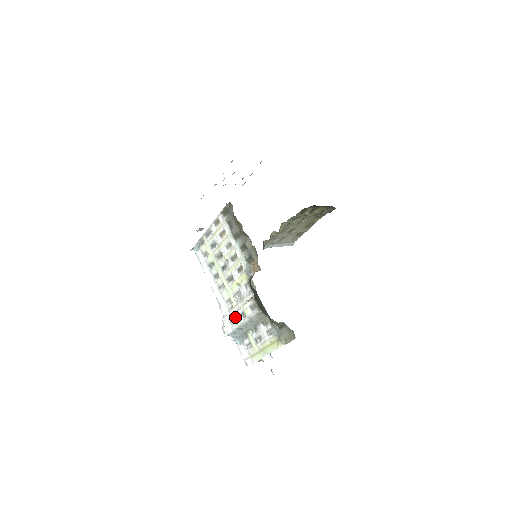
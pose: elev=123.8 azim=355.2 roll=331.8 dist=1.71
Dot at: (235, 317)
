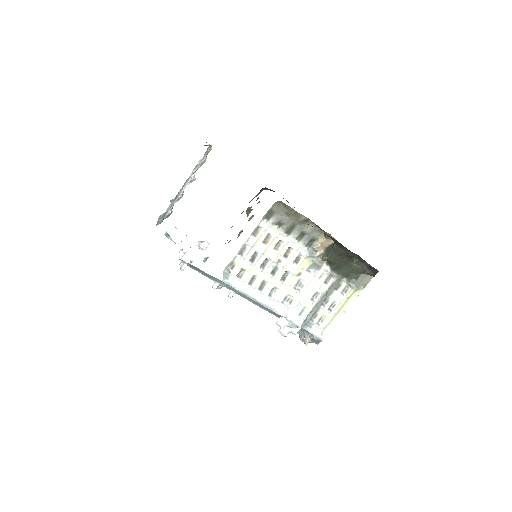
Dot at: (306, 305)
